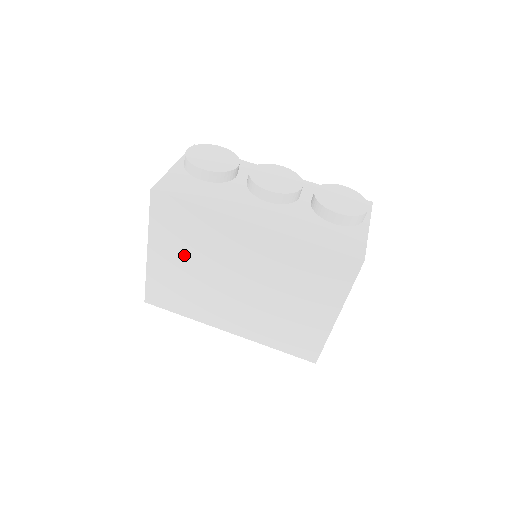
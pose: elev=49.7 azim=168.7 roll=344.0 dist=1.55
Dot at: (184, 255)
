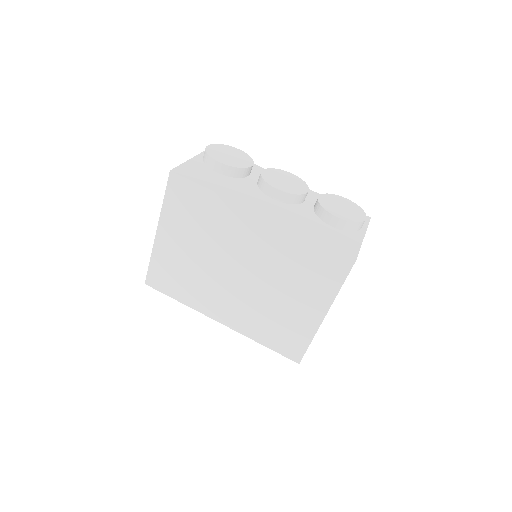
Dot at: (190, 239)
